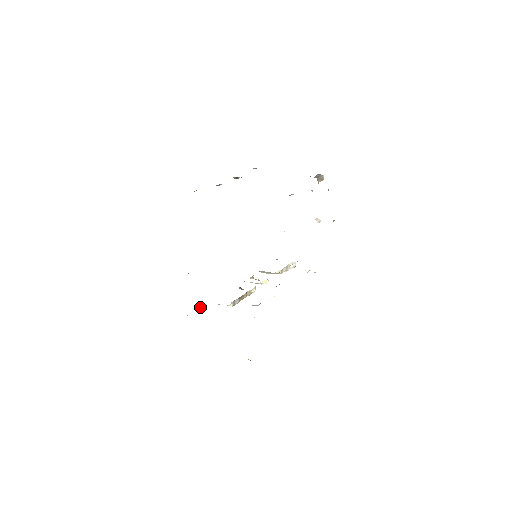
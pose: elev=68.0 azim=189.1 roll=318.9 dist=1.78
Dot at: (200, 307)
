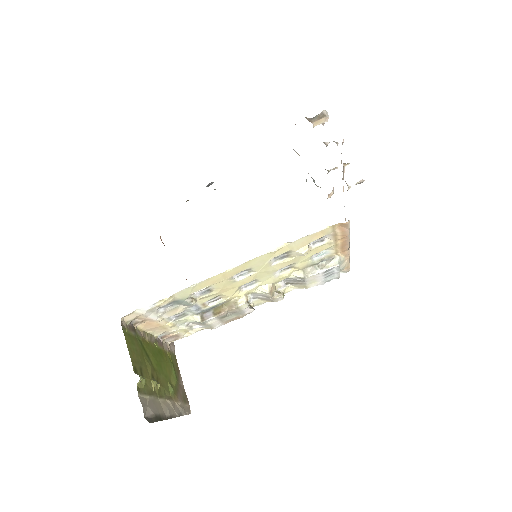
Dot at: (190, 334)
